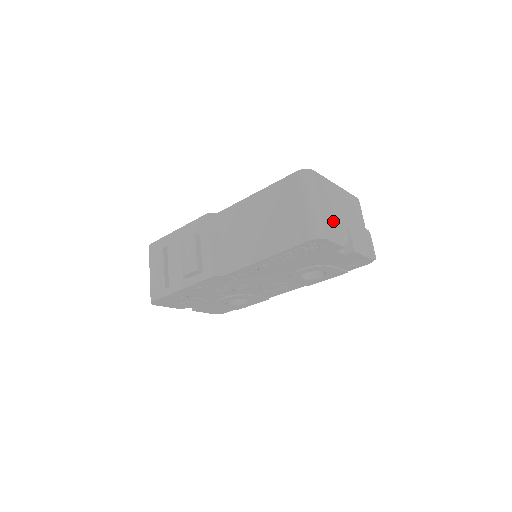
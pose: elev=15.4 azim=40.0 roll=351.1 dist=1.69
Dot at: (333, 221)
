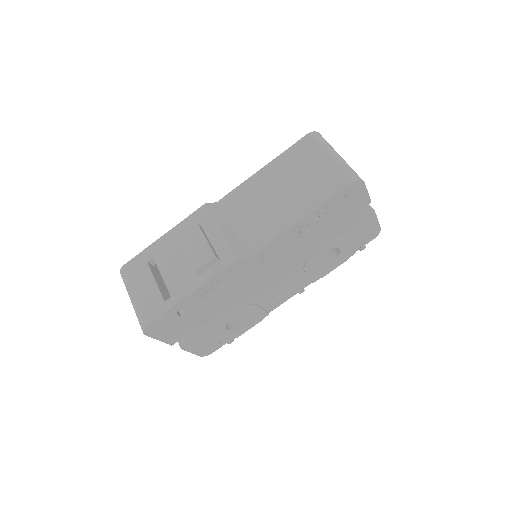
Dot at: occluded
